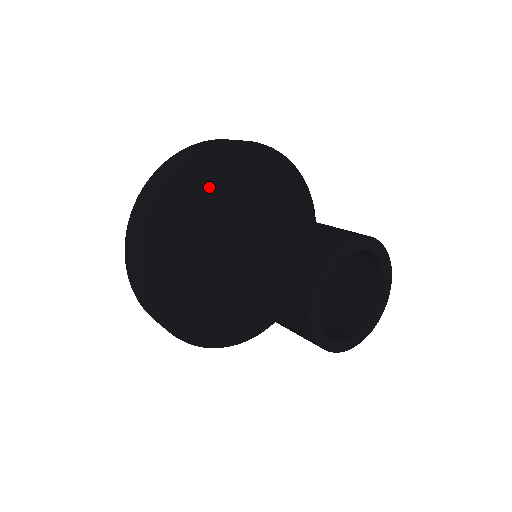
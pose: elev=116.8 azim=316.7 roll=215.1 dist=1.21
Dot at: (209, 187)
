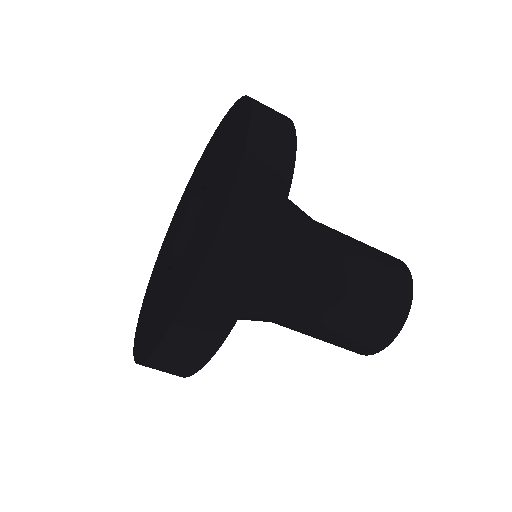
Dot at: occluded
